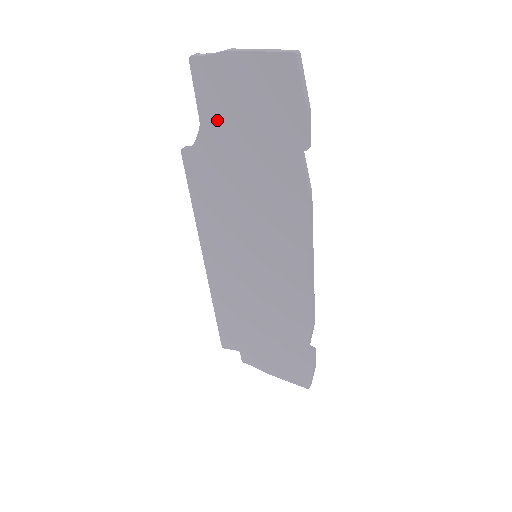
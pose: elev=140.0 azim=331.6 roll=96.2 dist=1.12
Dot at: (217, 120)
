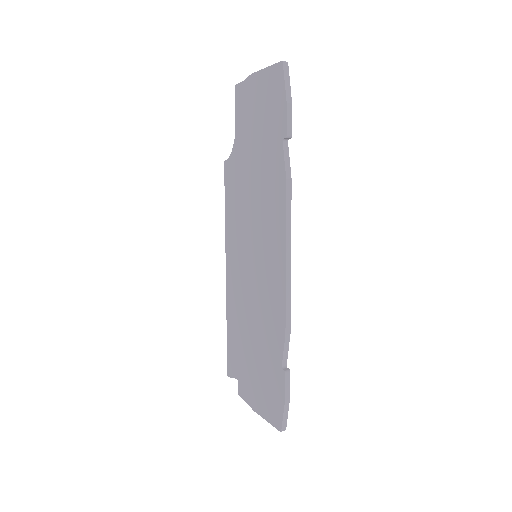
Dot at: (243, 129)
